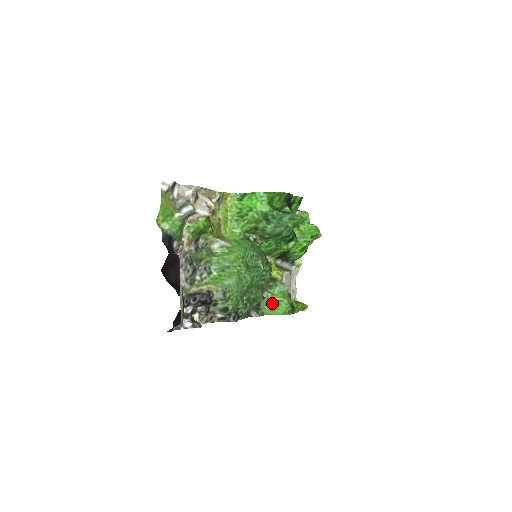
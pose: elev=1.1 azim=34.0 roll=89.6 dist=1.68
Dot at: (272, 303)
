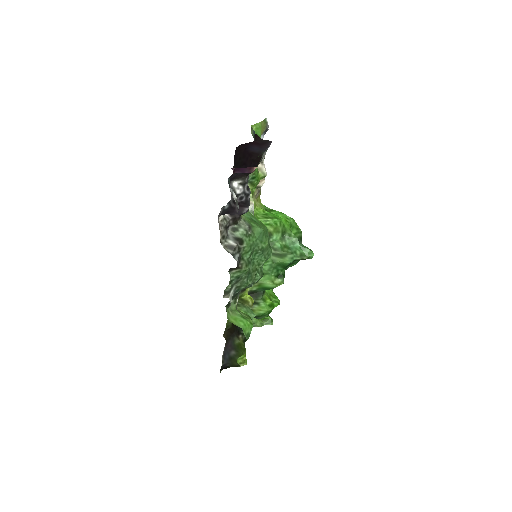
Dot at: (238, 313)
